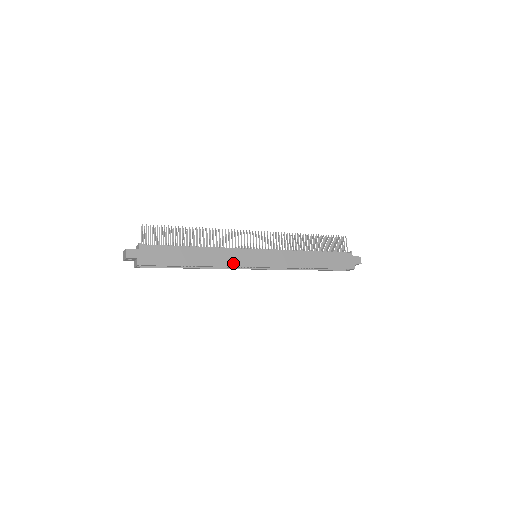
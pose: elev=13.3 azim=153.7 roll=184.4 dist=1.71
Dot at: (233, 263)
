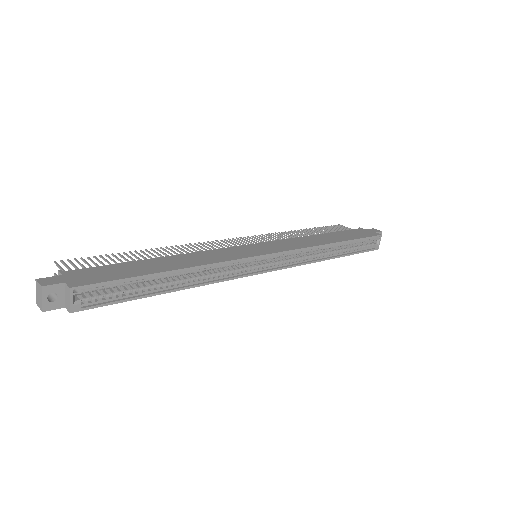
Dot at: (230, 258)
